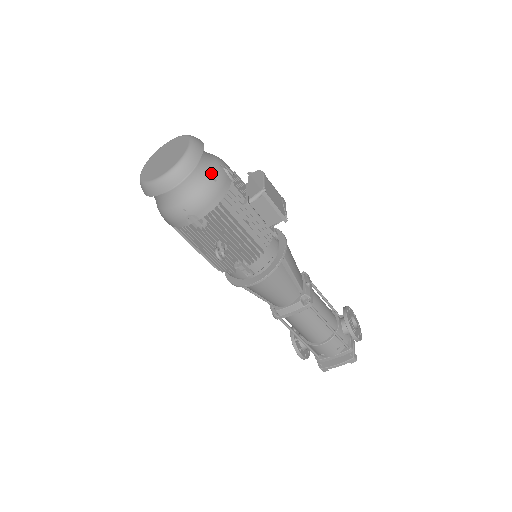
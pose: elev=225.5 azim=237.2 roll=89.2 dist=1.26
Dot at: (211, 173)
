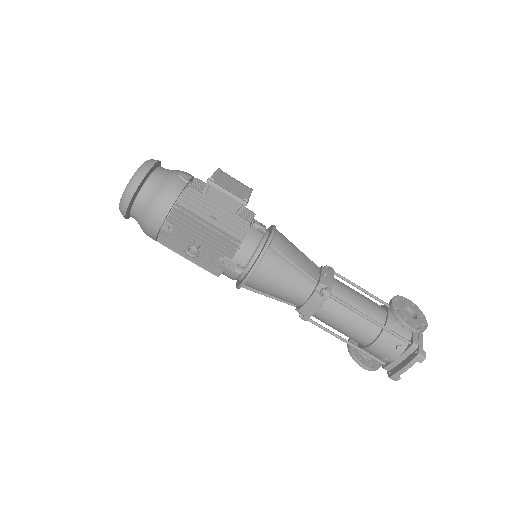
Dot at: (163, 181)
